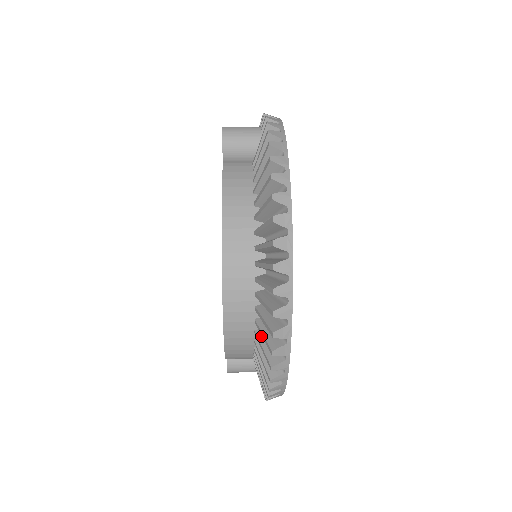
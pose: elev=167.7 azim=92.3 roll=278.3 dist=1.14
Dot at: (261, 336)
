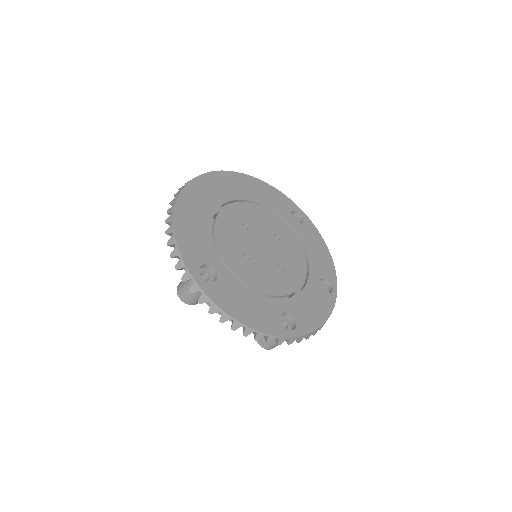
Dot at: occluded
